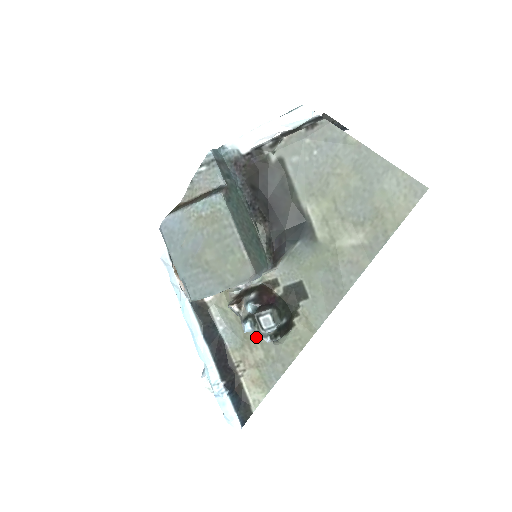
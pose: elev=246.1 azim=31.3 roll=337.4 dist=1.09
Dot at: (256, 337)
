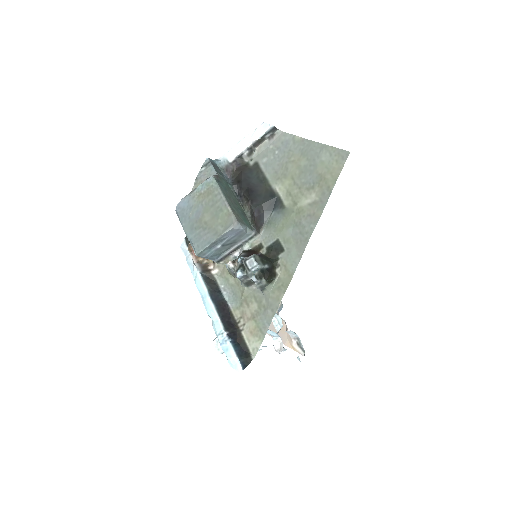
Dot at: (251, 293)
